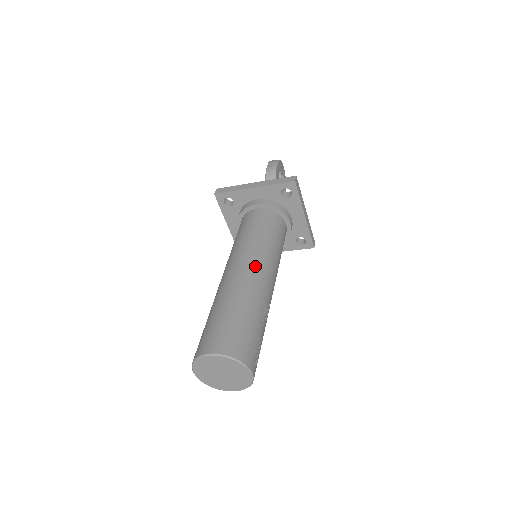
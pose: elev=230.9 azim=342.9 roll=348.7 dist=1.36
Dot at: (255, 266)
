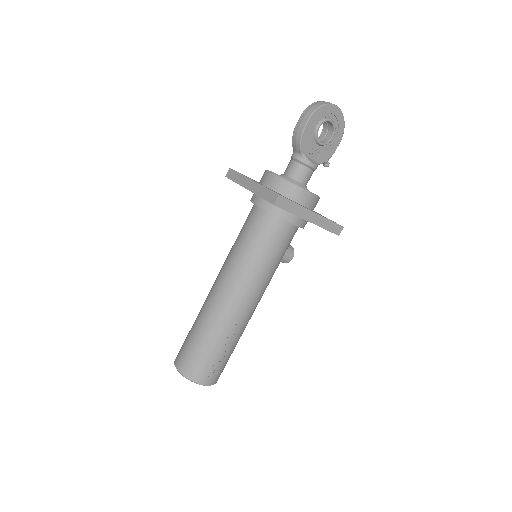
Dot at: (228, 292)
